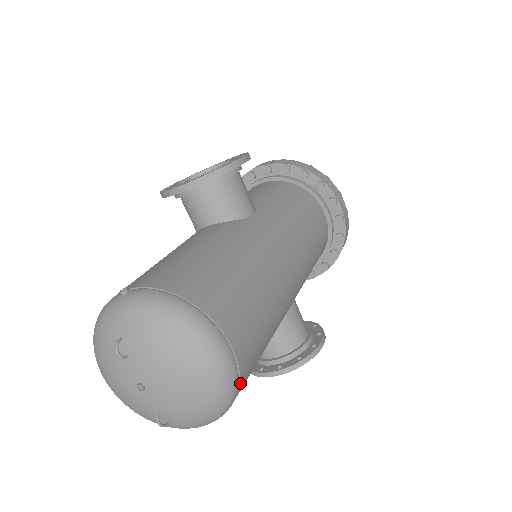
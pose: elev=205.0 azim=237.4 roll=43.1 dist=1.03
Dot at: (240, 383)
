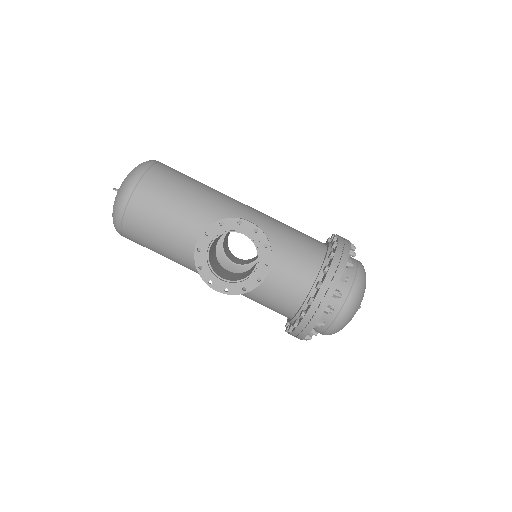
Dot at: (153, 167)
